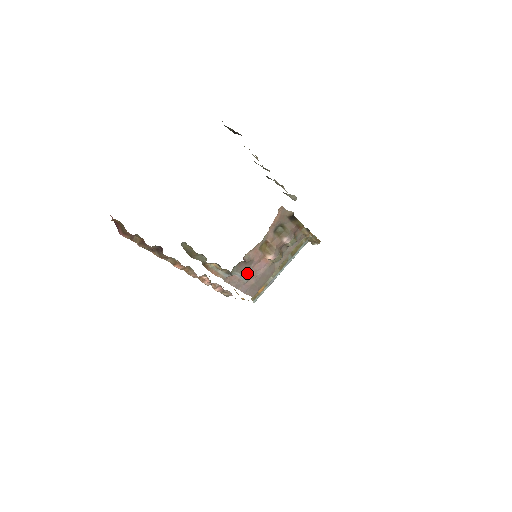
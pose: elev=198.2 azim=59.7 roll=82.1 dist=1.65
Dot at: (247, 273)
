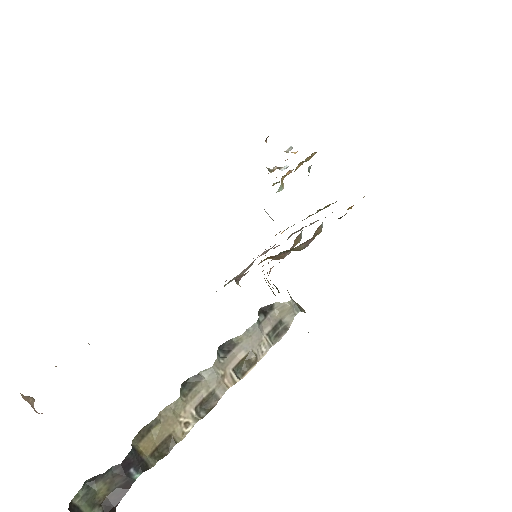
Dot at: occluded
